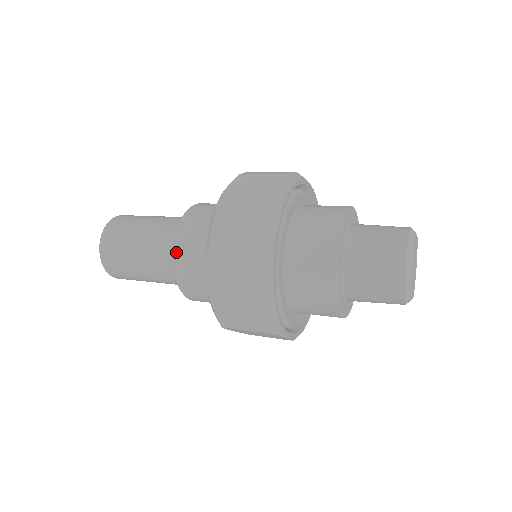
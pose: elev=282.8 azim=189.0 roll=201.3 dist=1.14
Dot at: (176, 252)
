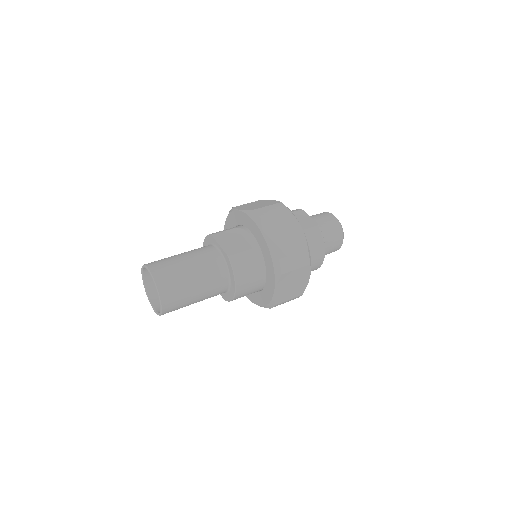
Dot at: (224, 250)
